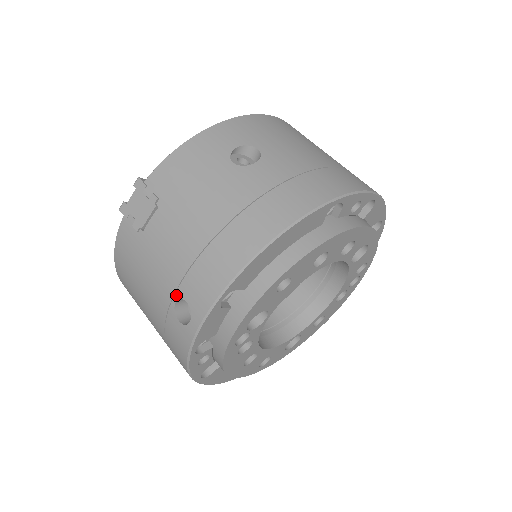
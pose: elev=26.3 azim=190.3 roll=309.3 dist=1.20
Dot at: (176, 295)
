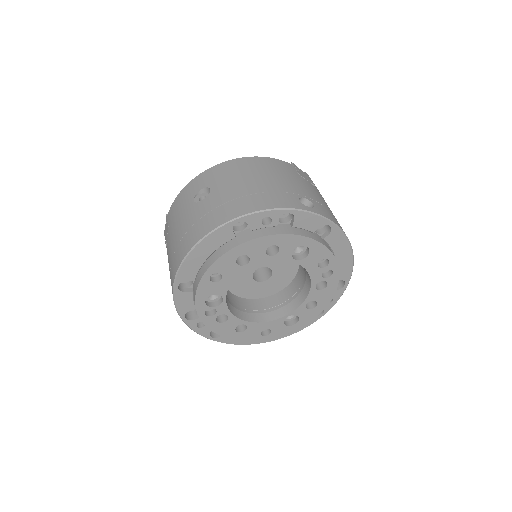
Dot at: occluded
